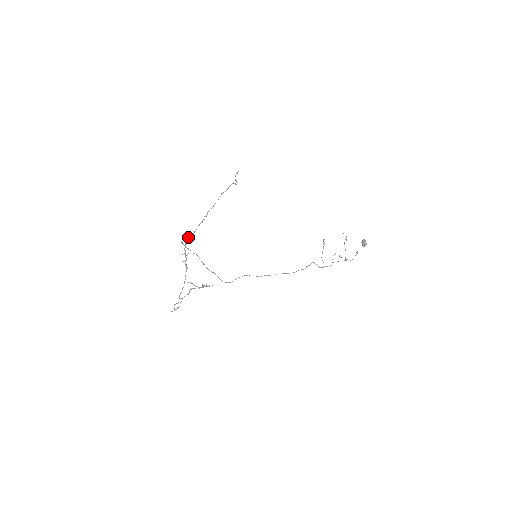
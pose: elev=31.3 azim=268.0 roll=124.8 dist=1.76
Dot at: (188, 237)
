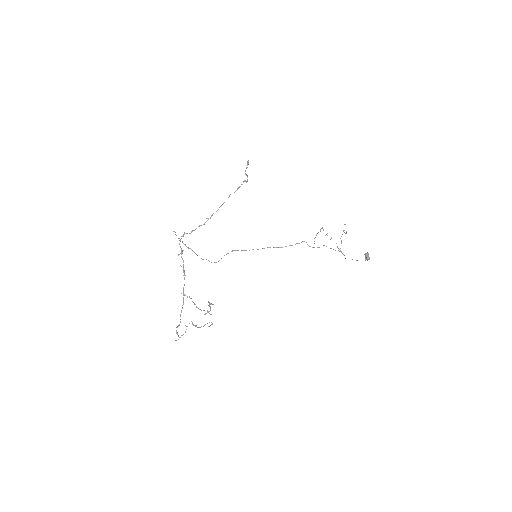
Dot at: (185, 233)
